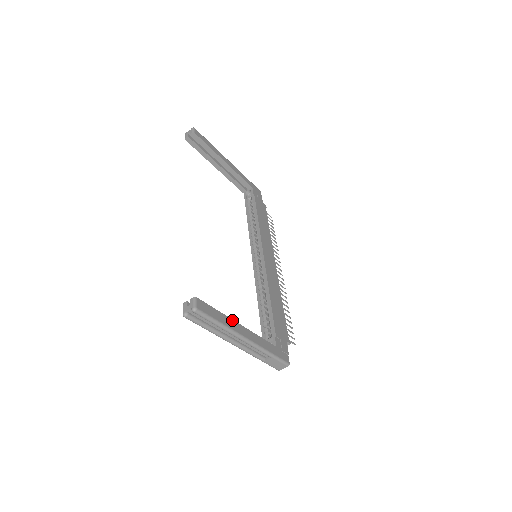
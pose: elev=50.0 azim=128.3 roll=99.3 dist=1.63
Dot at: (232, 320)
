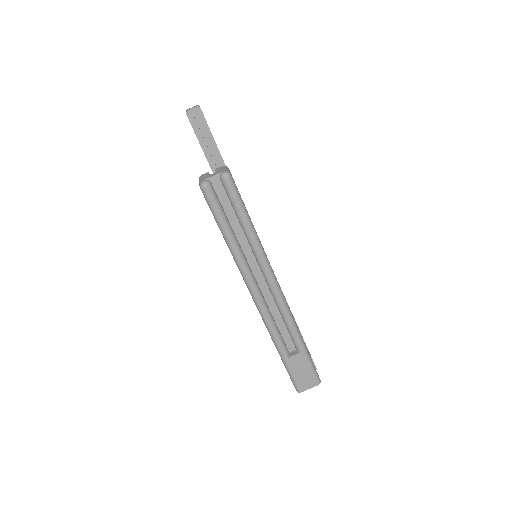
Dot at: occluded
